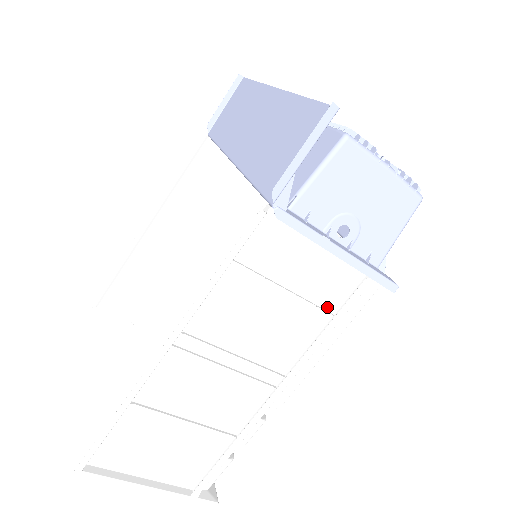
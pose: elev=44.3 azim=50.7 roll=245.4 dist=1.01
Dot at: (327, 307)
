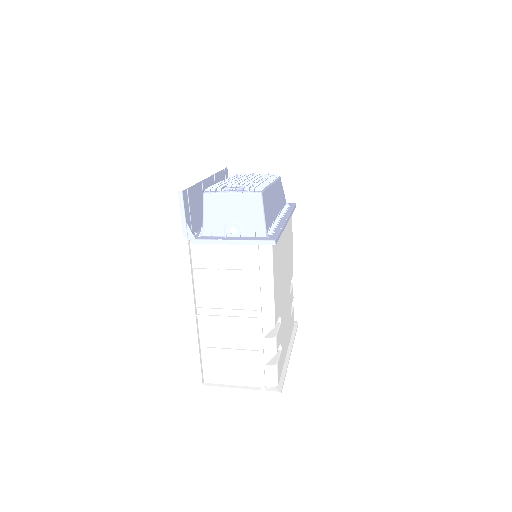
Dot at: (252, 268)
